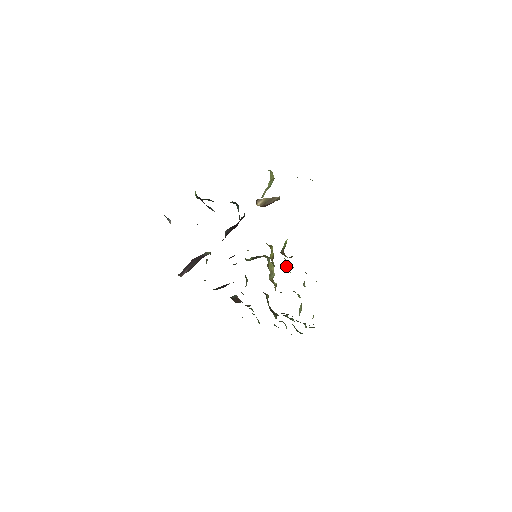
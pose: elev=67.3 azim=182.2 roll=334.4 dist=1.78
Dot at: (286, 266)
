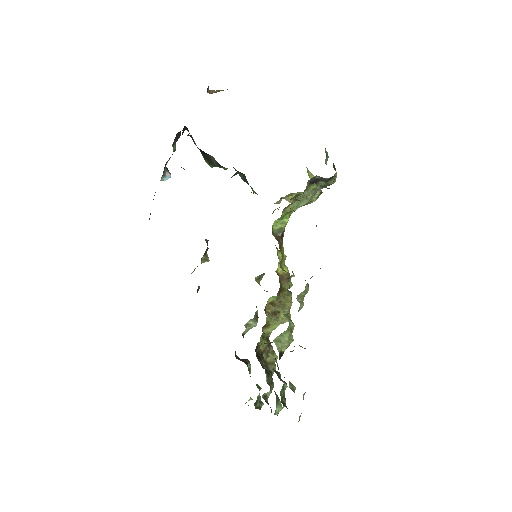
Dot at: (285, 271)
